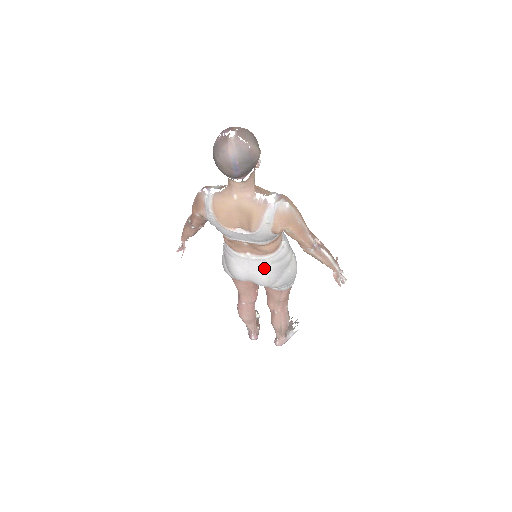
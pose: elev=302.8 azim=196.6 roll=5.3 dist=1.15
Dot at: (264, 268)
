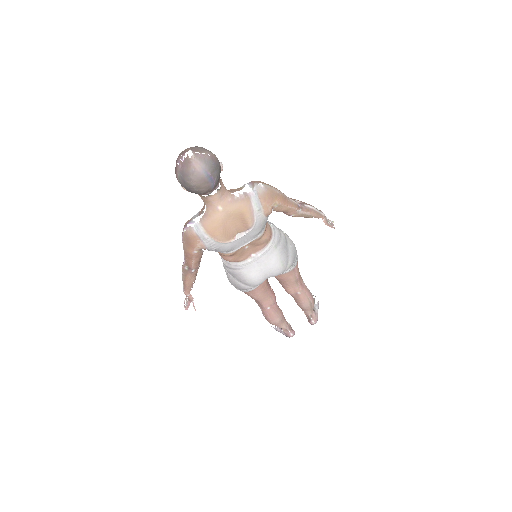
Dot at: (272, 257)
